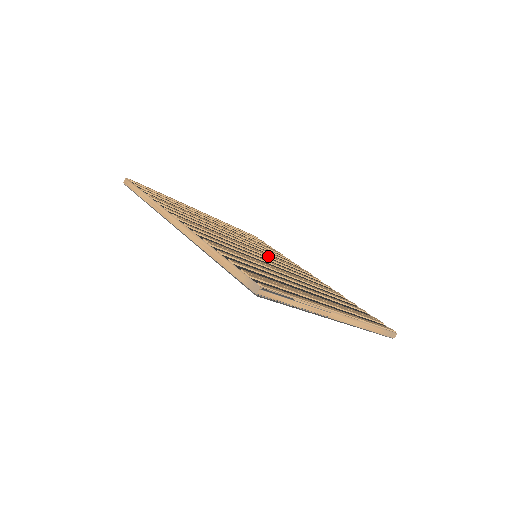
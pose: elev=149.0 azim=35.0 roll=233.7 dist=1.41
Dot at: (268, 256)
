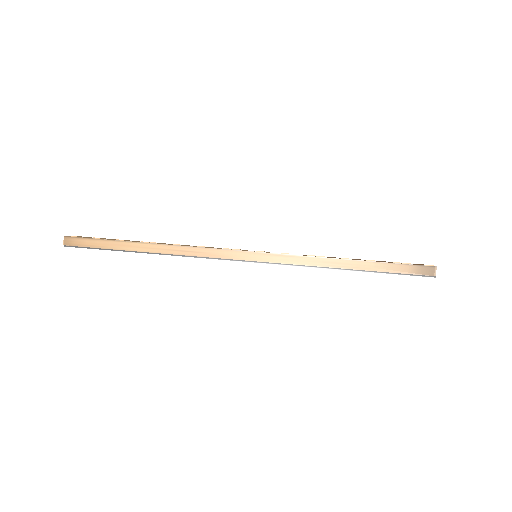
Dot at: occluded
